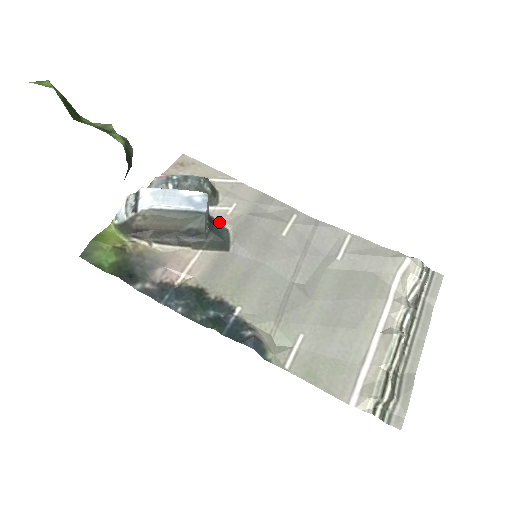
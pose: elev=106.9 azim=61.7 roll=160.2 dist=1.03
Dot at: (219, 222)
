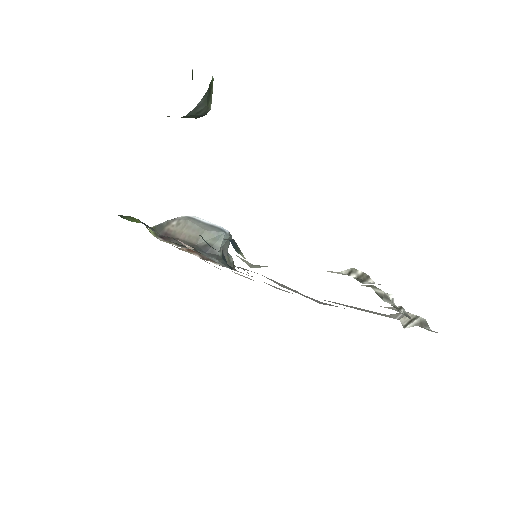
Dot at: occluded
